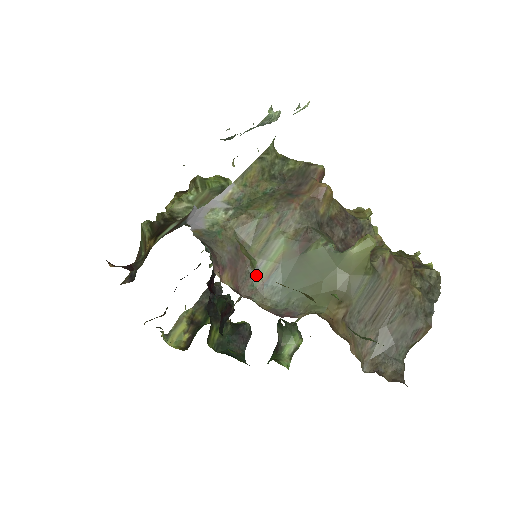
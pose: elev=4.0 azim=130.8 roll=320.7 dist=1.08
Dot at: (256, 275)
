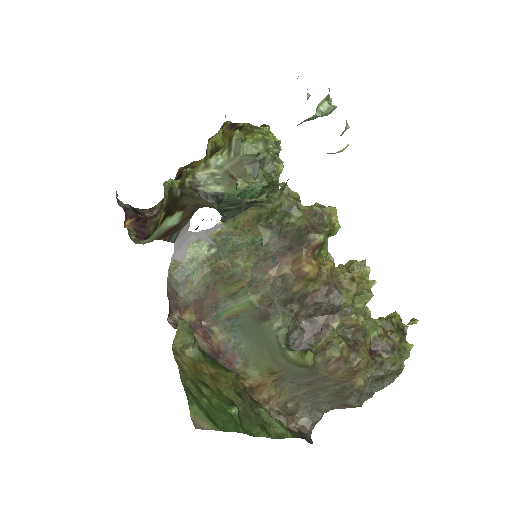
Dot at: (221, 311)
